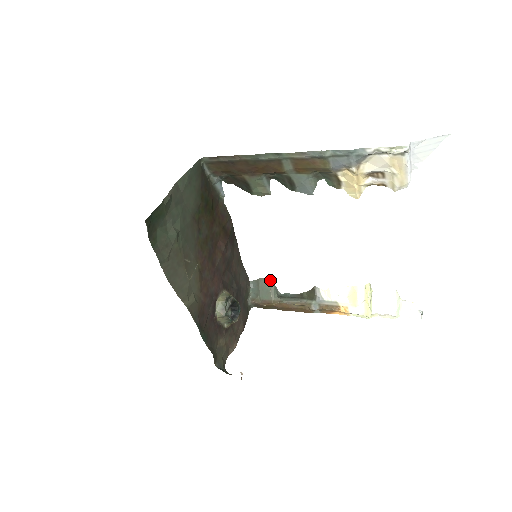
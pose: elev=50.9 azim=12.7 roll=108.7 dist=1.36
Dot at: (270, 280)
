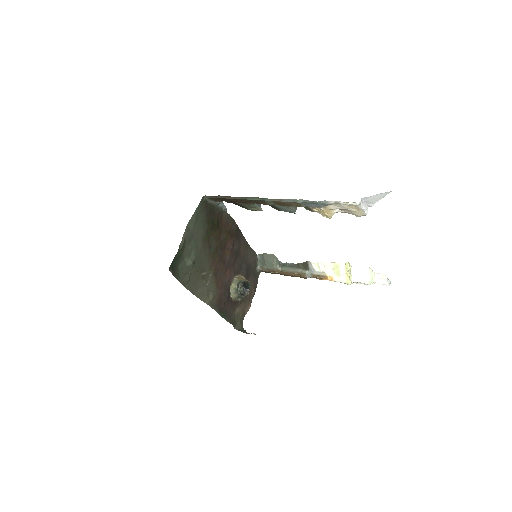
Dot at: (272, 255)
